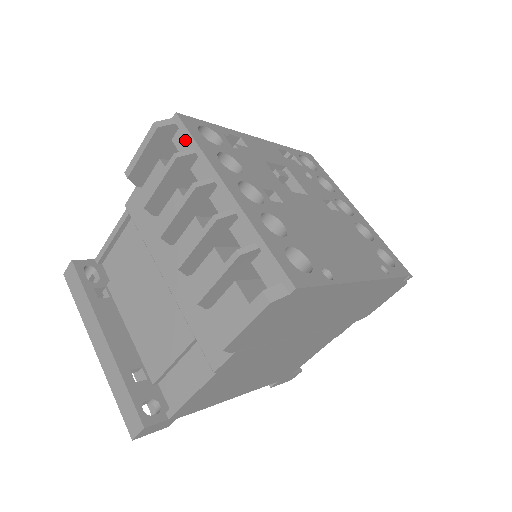
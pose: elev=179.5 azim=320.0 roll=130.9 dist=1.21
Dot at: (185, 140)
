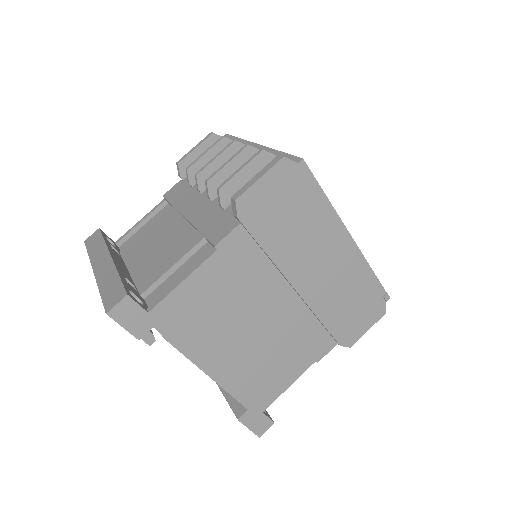
Dot at: occluded
